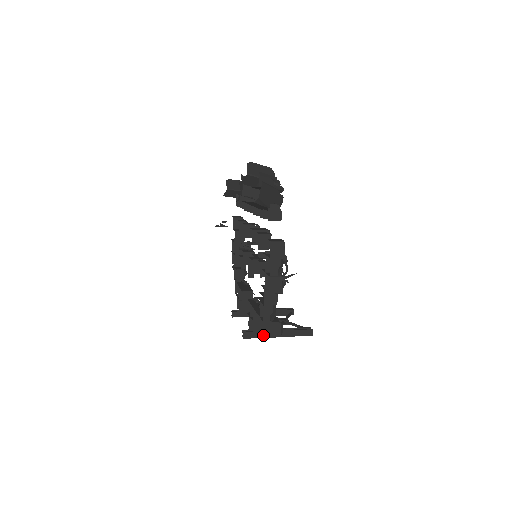
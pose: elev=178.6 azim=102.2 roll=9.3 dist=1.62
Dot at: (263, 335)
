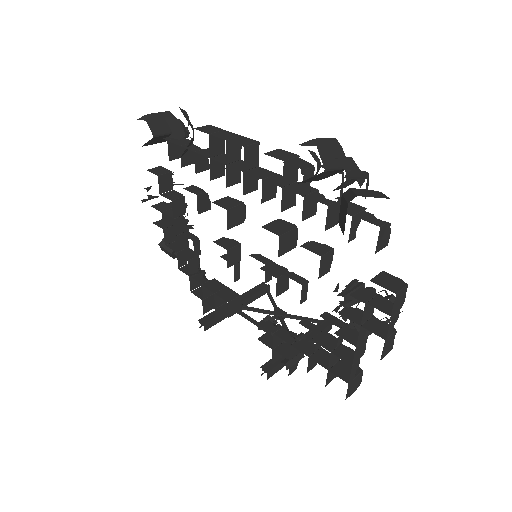
Dot at: (346, 397)
